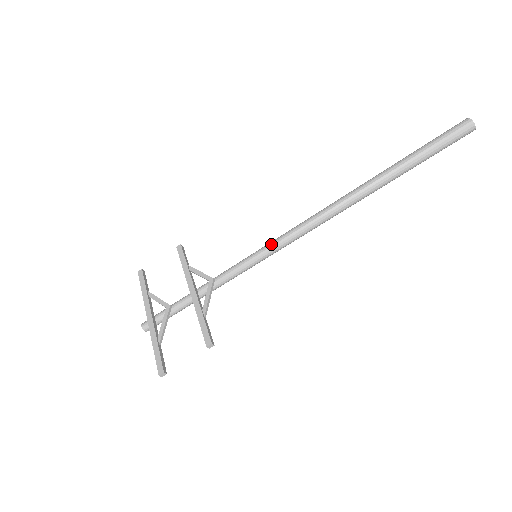
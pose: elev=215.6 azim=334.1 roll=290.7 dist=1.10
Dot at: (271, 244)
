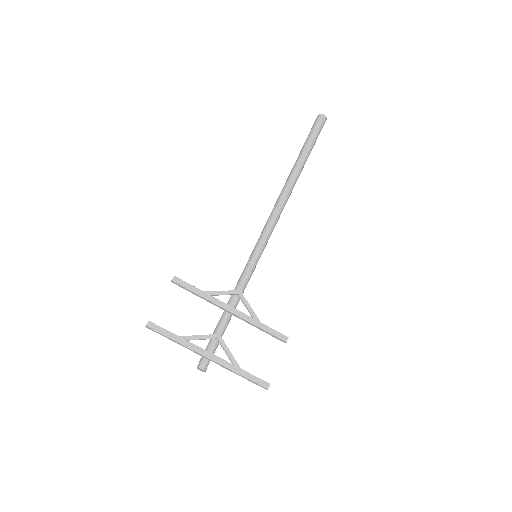
Dot at: (263, 241)
